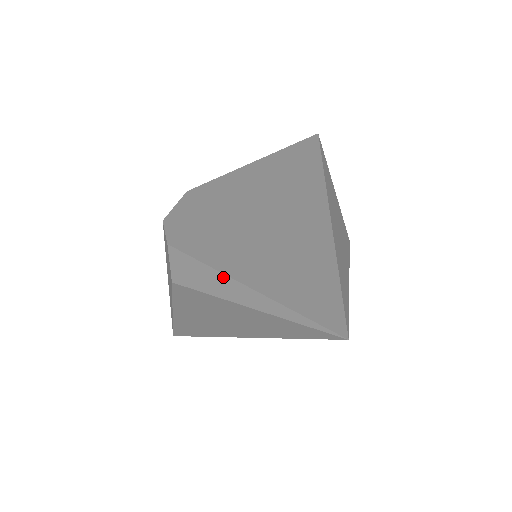
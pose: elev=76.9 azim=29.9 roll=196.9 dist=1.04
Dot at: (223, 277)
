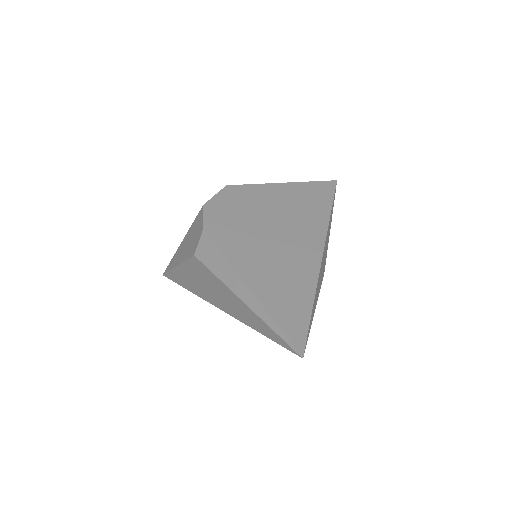
Dot at: (237, 276)
